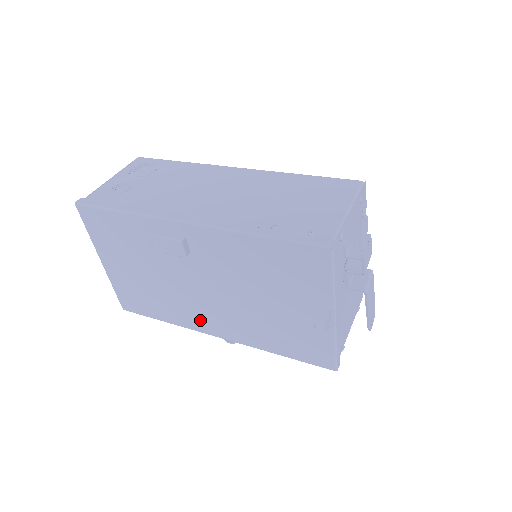
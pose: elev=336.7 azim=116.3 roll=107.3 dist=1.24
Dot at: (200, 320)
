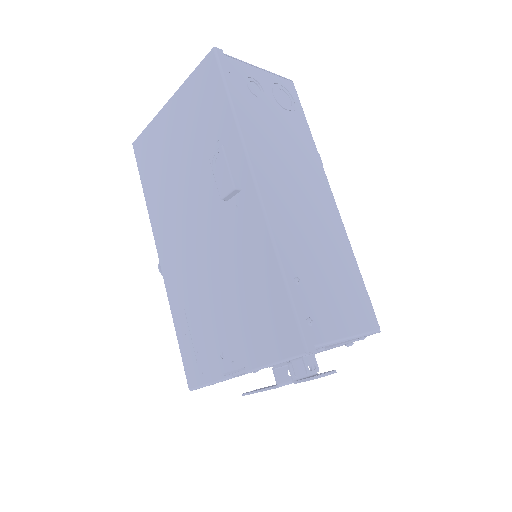
Dot at: (166, 233)
